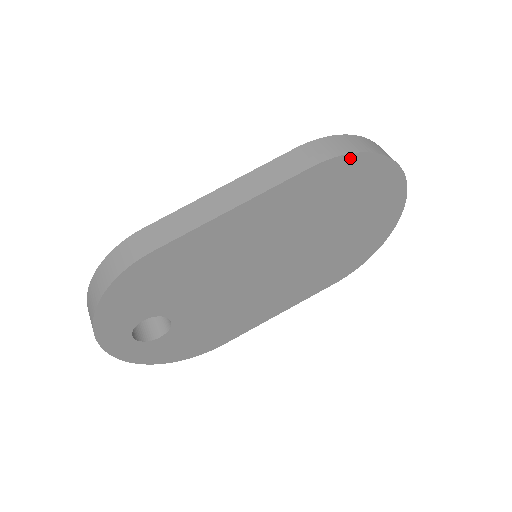
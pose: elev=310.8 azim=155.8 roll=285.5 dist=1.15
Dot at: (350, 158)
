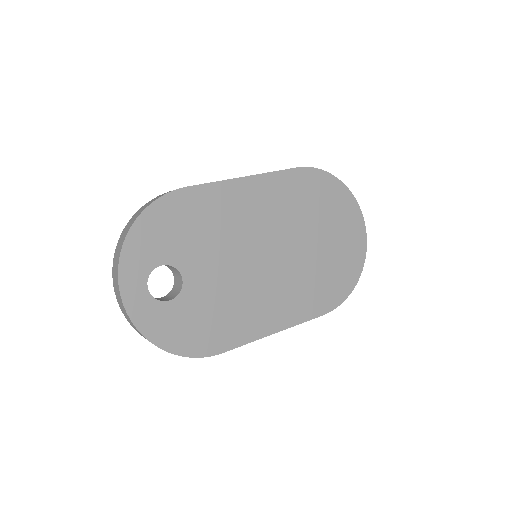
Dot at: (321, 173)
